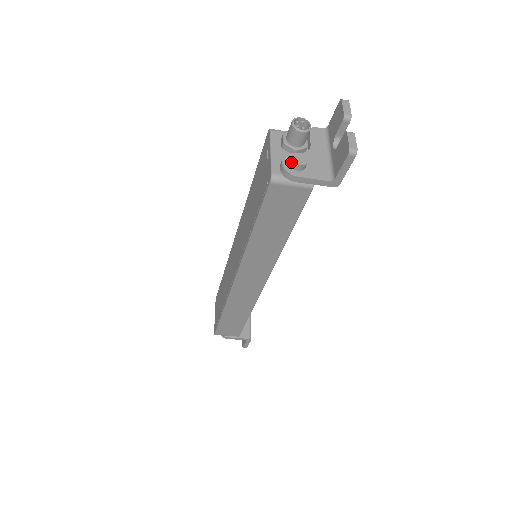
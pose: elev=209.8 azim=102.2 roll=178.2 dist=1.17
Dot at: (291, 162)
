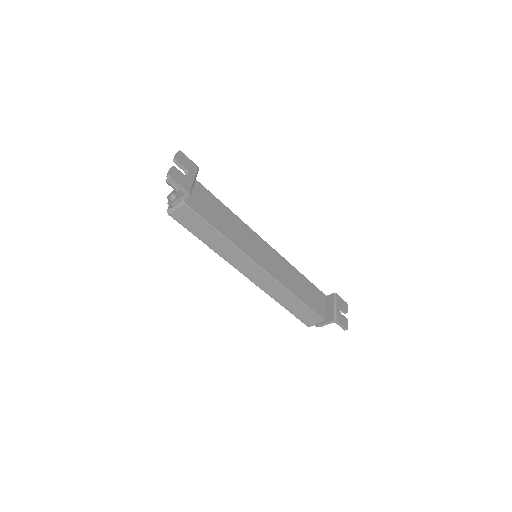
Dot at: (168, 199)
